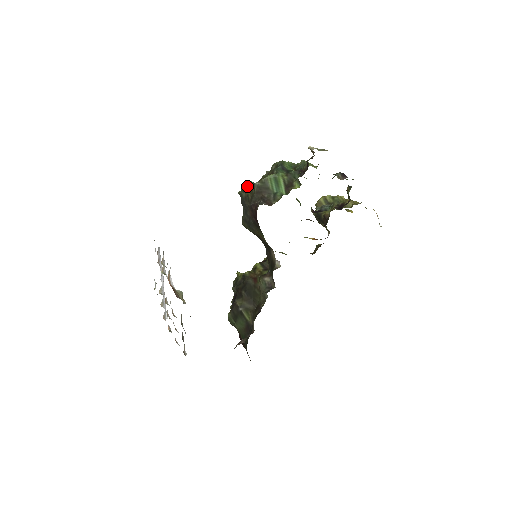
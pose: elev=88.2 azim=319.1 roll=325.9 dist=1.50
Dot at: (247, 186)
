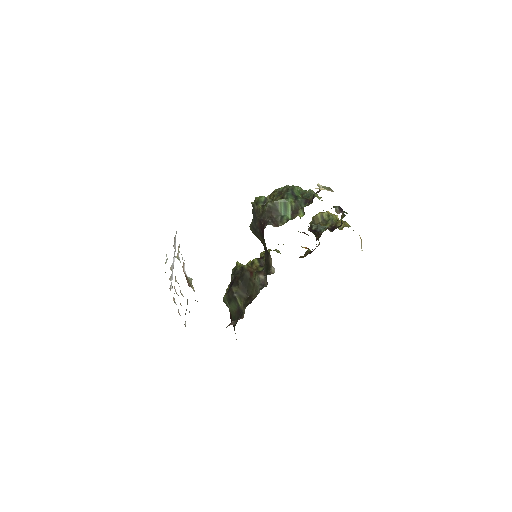
Dot at: (260, 200)
